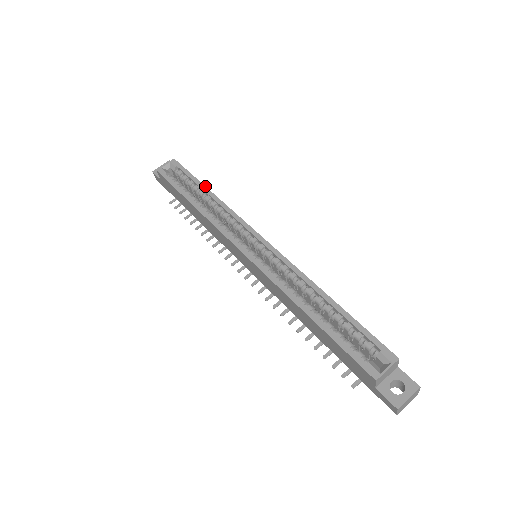
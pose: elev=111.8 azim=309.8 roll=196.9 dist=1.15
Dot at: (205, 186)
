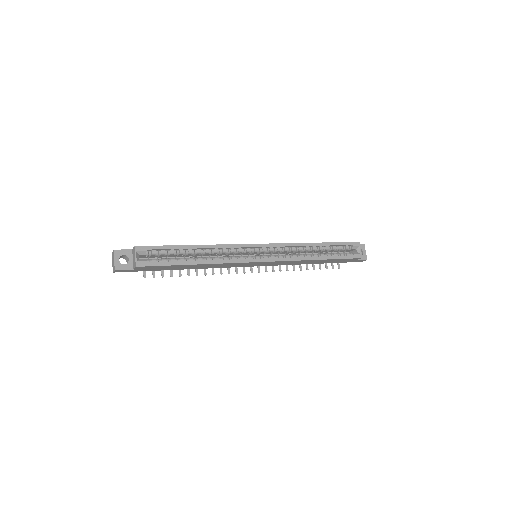
Dot at: (188, 245)
